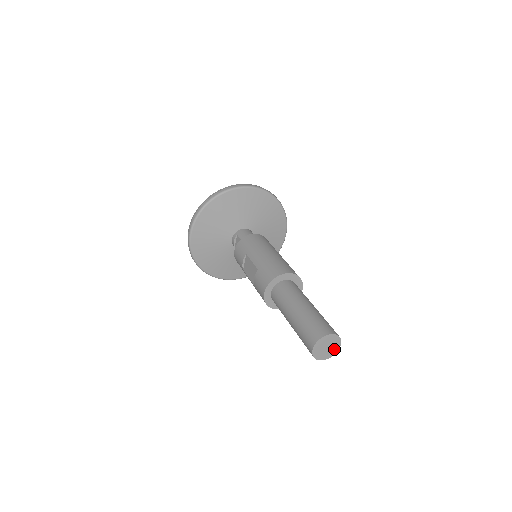
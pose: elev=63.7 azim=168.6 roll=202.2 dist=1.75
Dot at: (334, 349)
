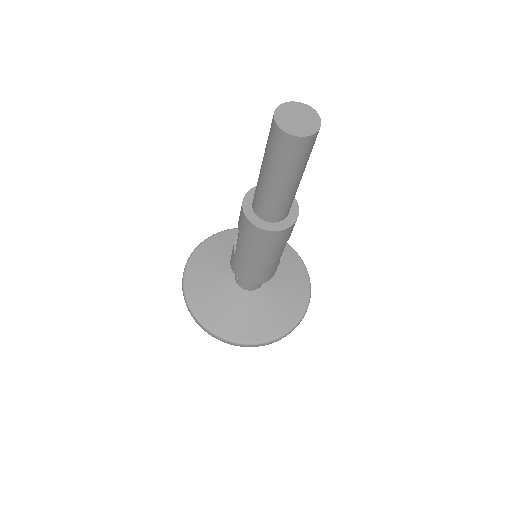
Dot at: (311, 126)
